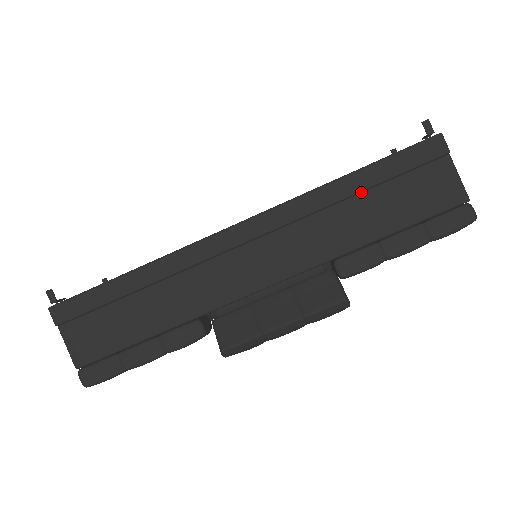
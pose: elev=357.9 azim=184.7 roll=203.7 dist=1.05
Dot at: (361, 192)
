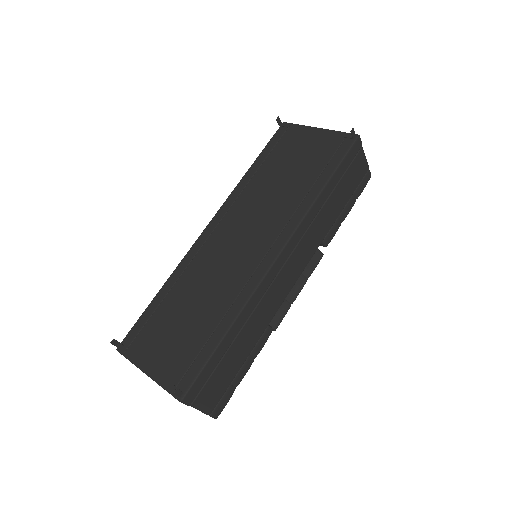
Dot at: (331, 193)
